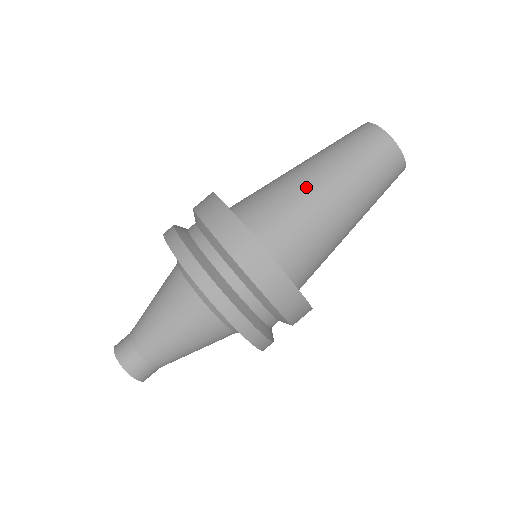
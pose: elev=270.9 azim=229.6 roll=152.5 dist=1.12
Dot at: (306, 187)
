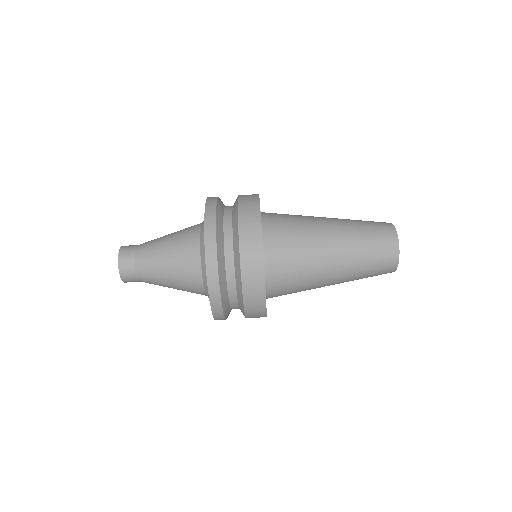
Dot at: (322, 254)
